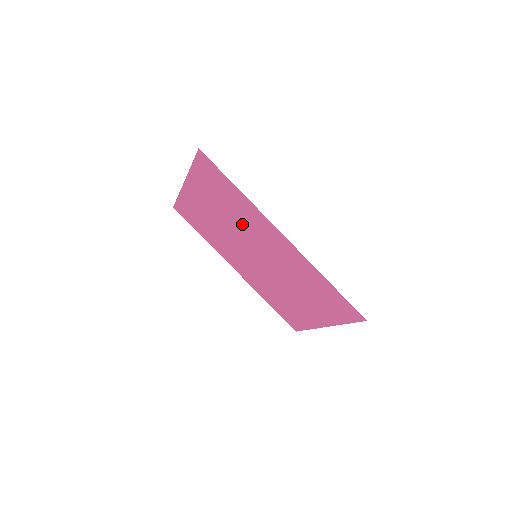
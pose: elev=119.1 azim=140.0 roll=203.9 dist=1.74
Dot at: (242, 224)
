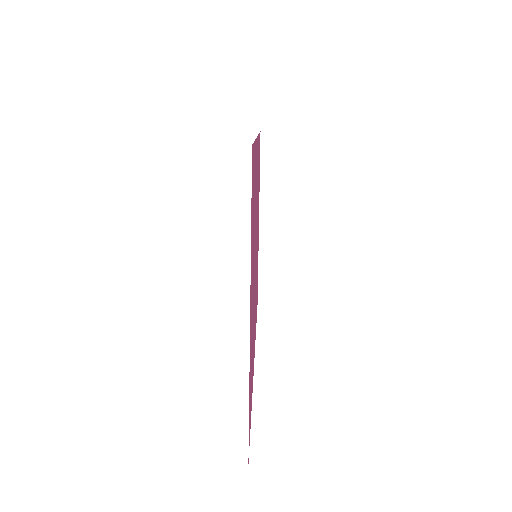
Dot at: occluded
